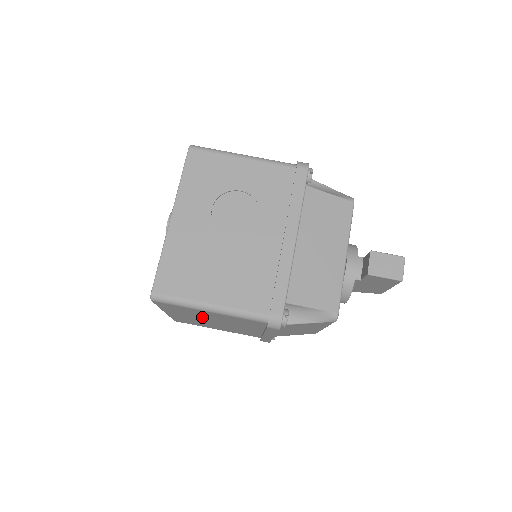
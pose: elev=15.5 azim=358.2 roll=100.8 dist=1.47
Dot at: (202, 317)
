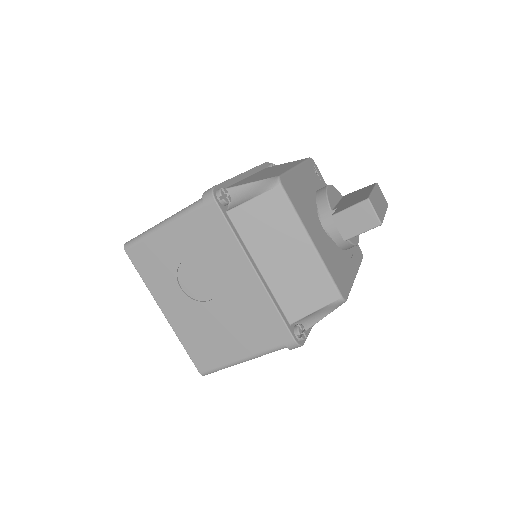
Dot at: occluded
